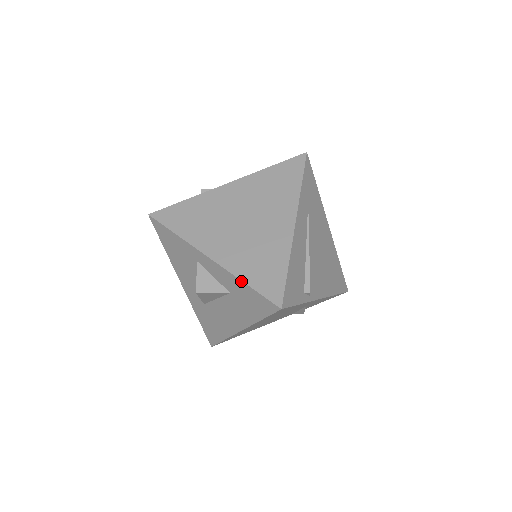
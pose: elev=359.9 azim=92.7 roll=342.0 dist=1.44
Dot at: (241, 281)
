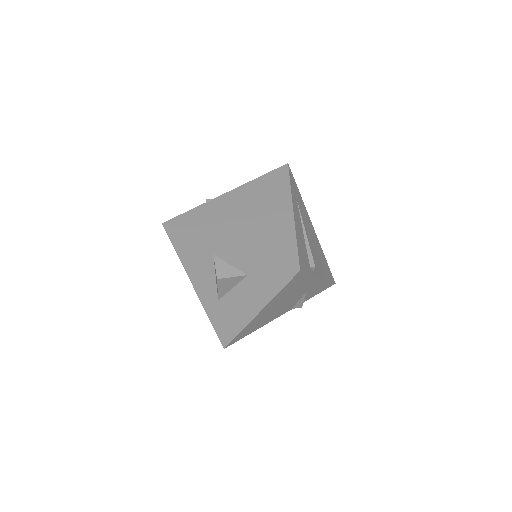
Dot at: (259, 257)
